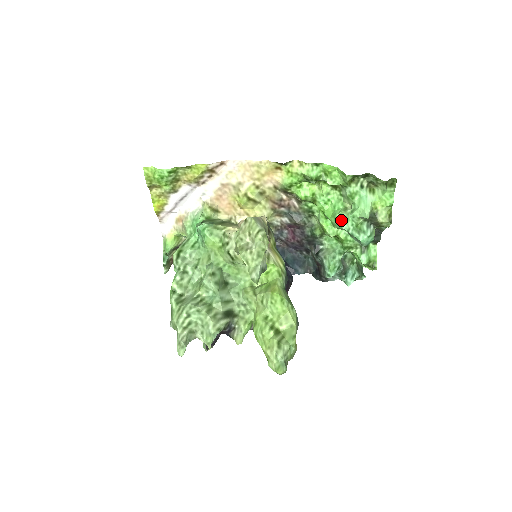
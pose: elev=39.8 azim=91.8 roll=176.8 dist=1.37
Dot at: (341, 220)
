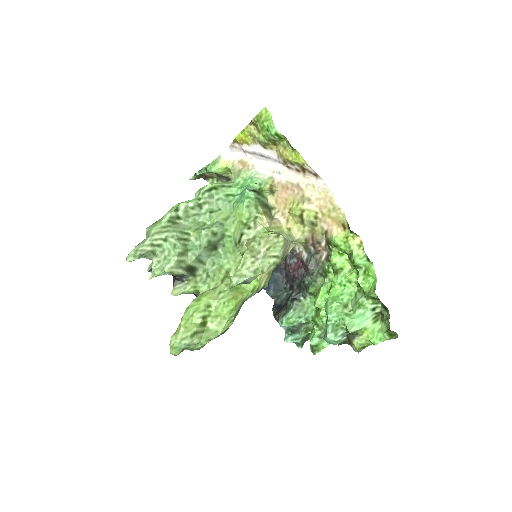
Dot at: (334, 309)
